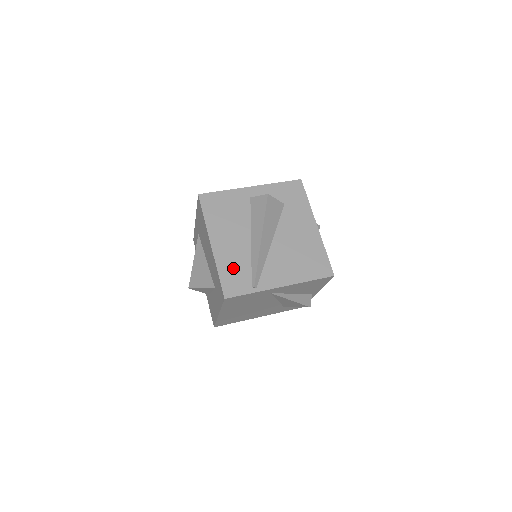
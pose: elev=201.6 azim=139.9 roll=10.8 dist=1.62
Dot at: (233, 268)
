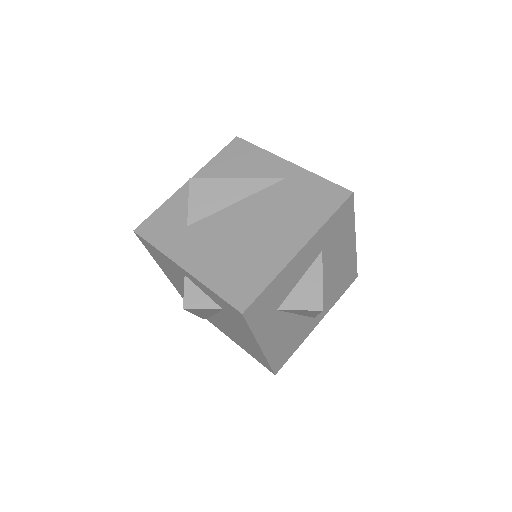
Dot at: occluded
